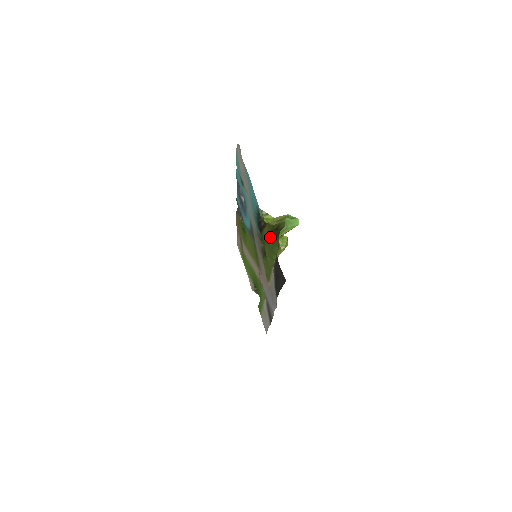
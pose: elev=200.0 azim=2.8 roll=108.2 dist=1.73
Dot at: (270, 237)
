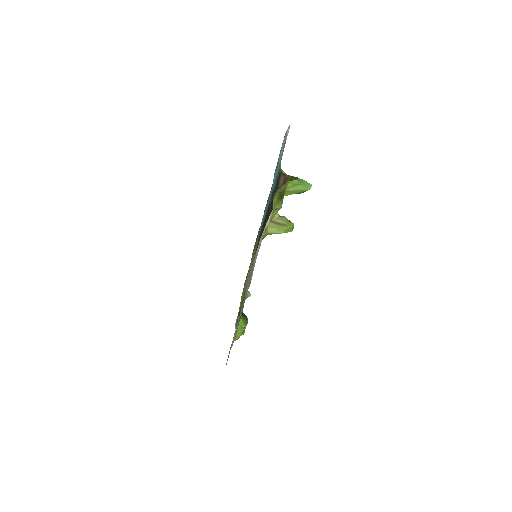
Dot at: occluded
